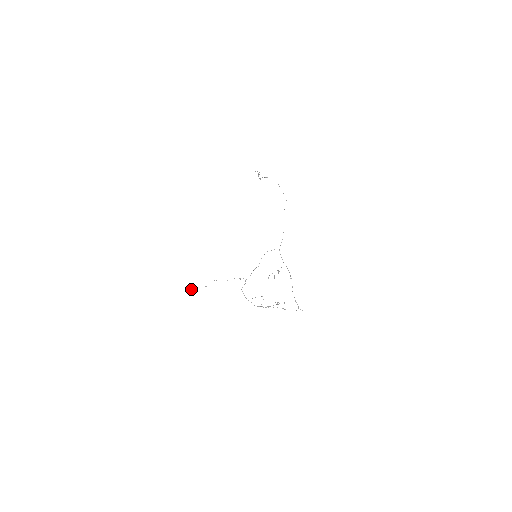
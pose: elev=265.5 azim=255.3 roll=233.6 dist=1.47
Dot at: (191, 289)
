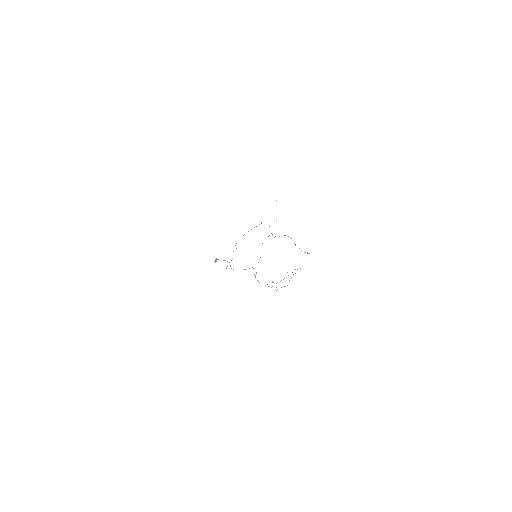
Dot at: occluded
